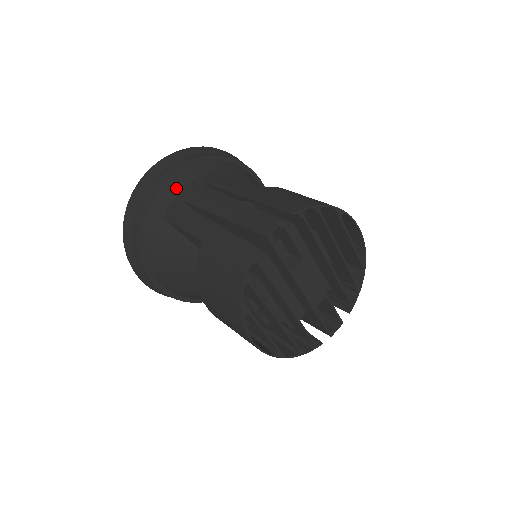
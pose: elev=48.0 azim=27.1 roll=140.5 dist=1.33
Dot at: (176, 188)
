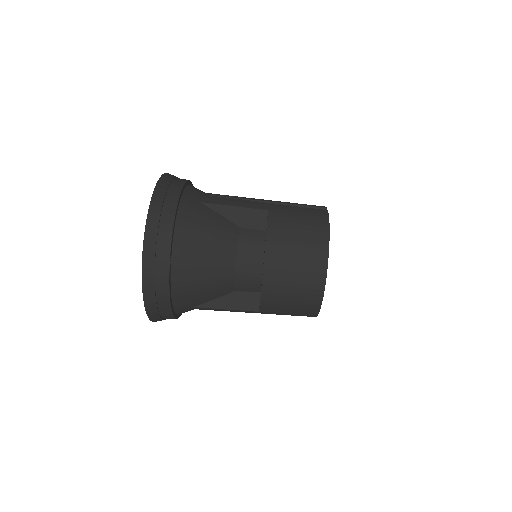
Dot at: (199, 190)
